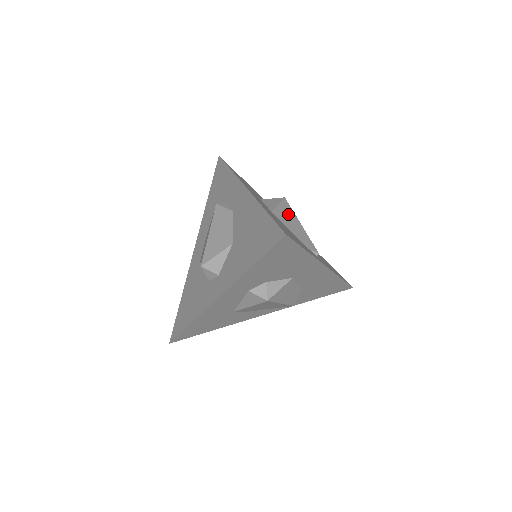
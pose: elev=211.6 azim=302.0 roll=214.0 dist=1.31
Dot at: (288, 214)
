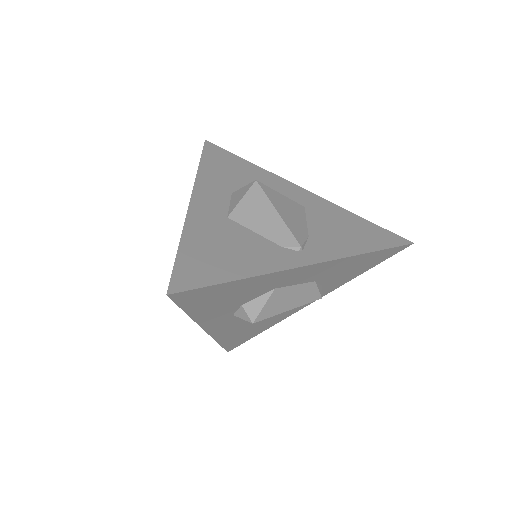
Dot at: (256, 206)
